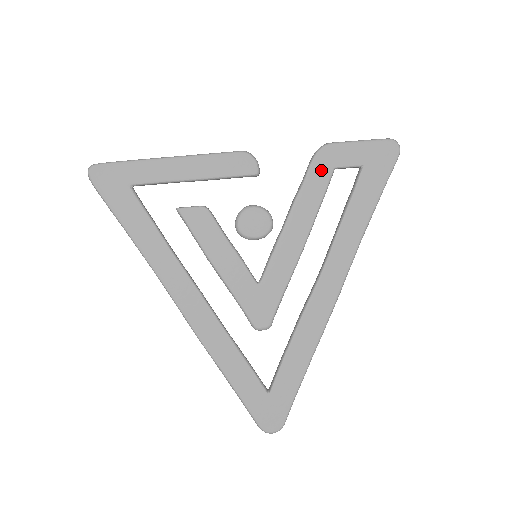
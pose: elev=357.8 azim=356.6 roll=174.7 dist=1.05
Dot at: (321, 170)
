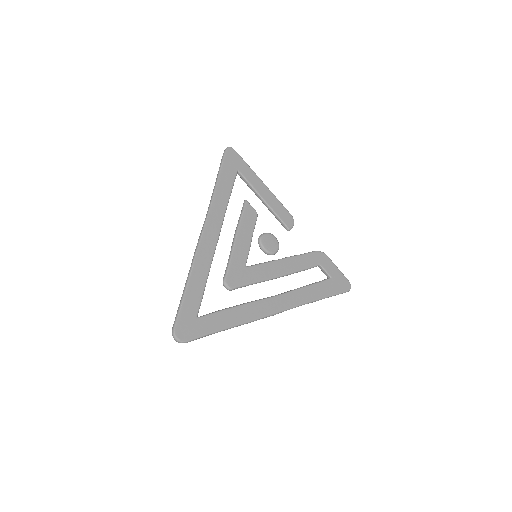
Dot at: (314, 259)
